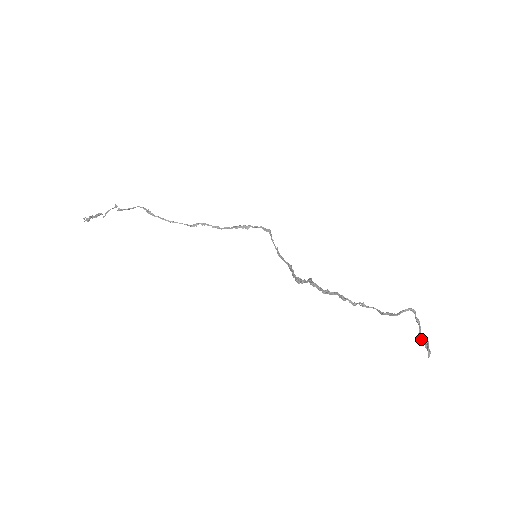
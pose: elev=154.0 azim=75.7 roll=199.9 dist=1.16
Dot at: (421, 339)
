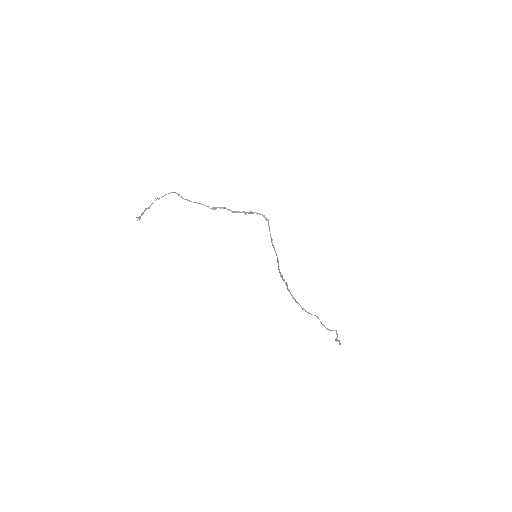
Dot at: occluded
